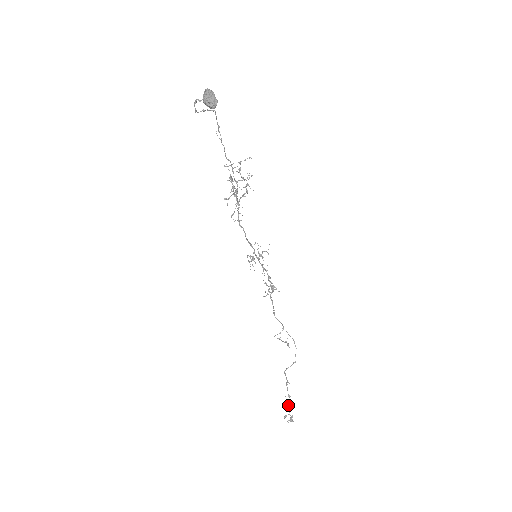
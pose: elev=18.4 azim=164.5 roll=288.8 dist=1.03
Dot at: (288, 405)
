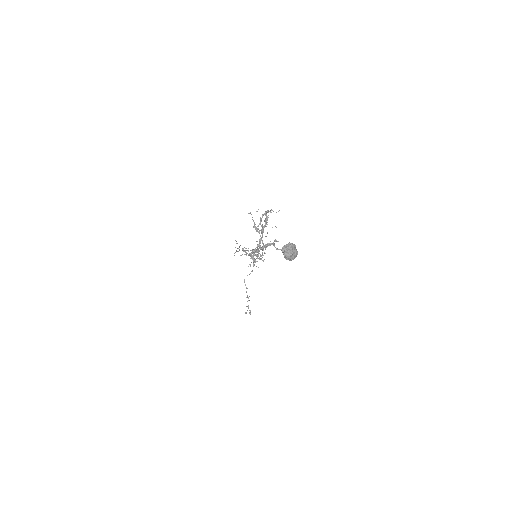
Dot at: (248, 305)
